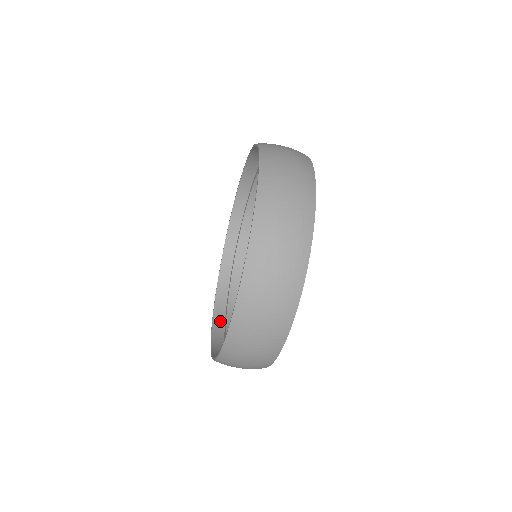
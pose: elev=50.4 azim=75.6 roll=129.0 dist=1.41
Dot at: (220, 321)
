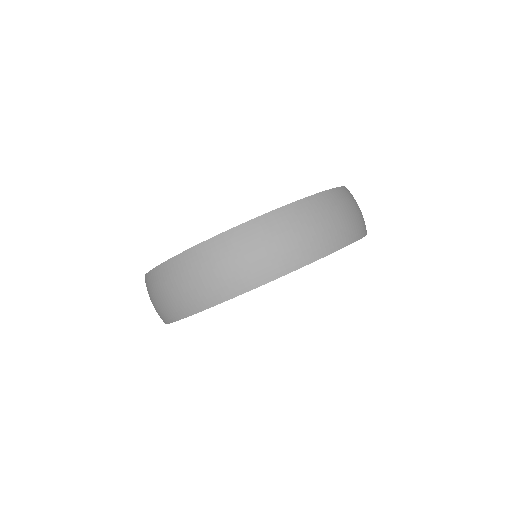
Dot at: occluded
